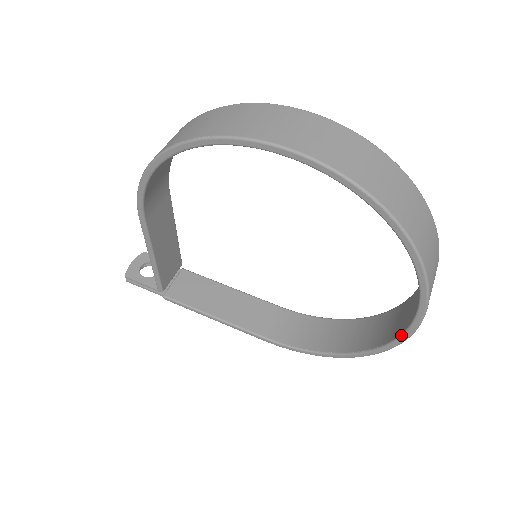
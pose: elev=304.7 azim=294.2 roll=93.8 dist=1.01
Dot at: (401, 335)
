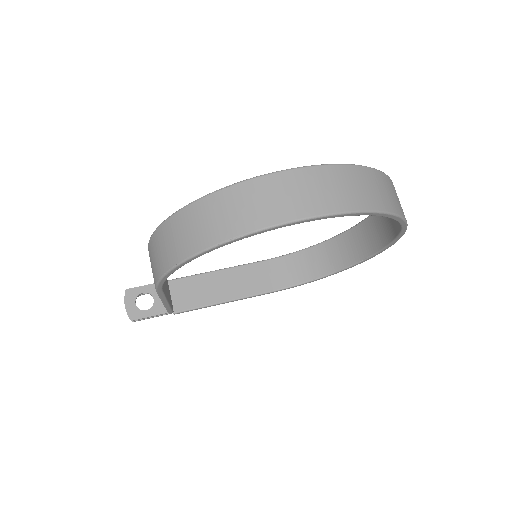
Dot at: (382, 250)
